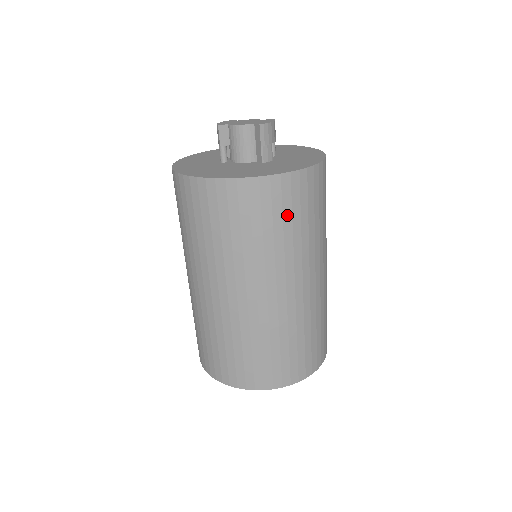
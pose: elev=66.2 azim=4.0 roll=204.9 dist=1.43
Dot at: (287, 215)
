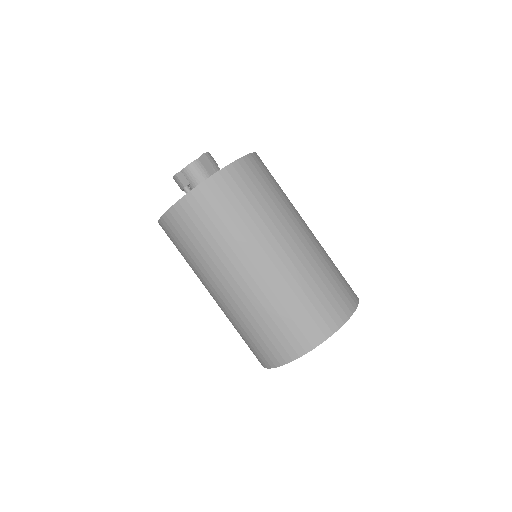
Dot at: (258, 186)
